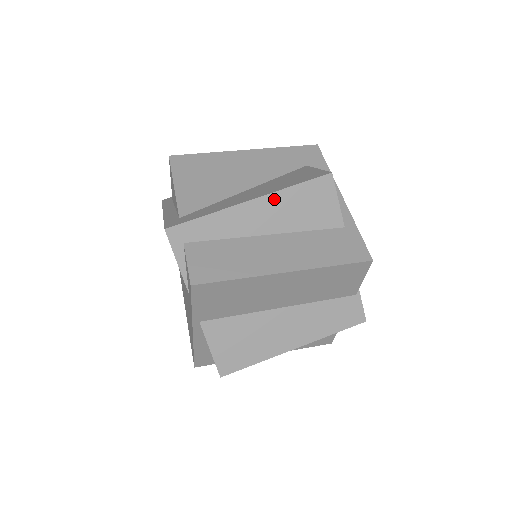
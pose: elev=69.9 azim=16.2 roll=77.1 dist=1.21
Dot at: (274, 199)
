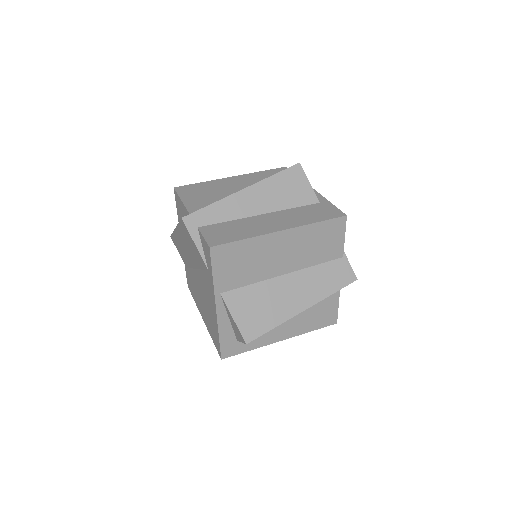
Dot at: (261, 186)
